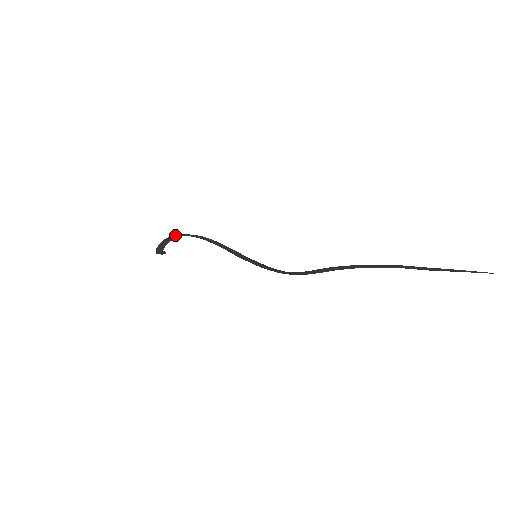
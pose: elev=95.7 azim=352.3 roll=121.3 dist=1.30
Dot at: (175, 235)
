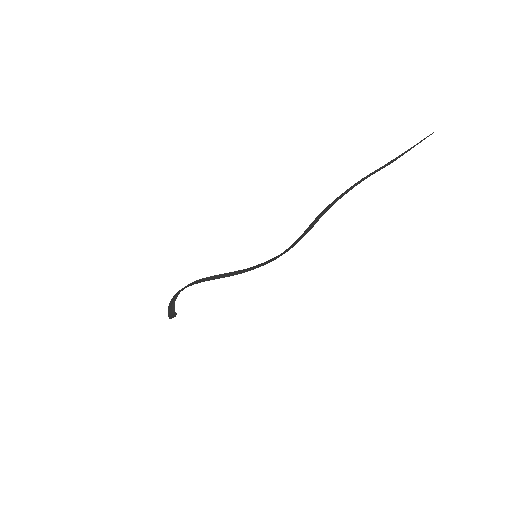
Dot at: (177, 292)
